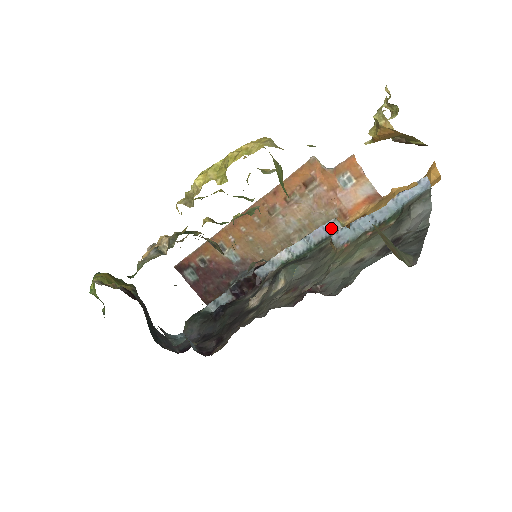
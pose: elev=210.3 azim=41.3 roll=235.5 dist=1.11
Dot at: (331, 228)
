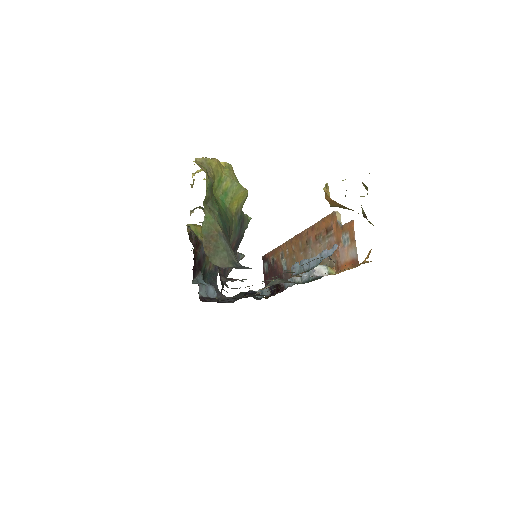
Dot at: occluded
